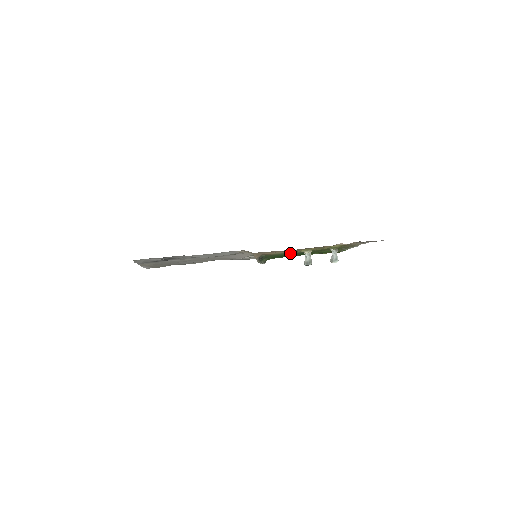
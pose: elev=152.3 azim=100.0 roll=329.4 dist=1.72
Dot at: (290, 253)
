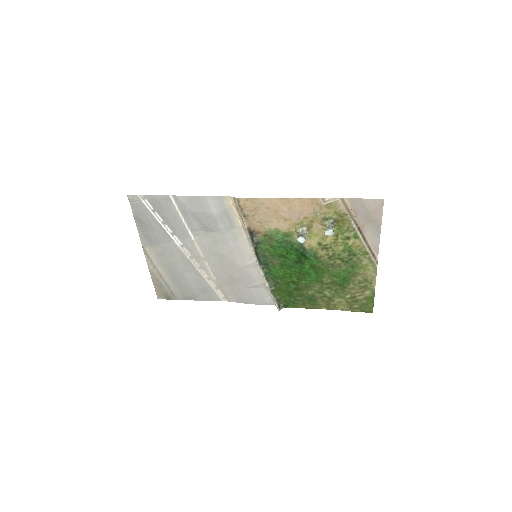
Dot at: (288, 242)
